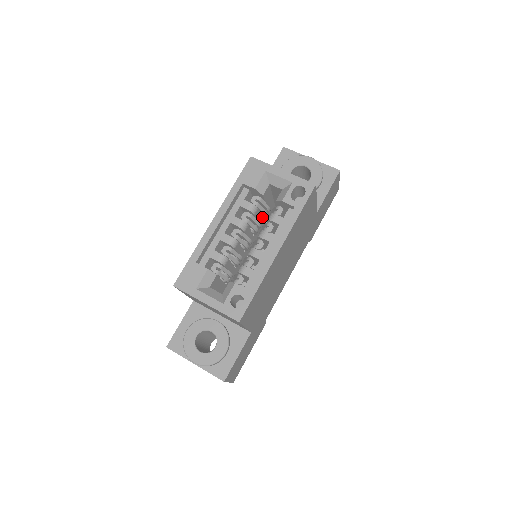
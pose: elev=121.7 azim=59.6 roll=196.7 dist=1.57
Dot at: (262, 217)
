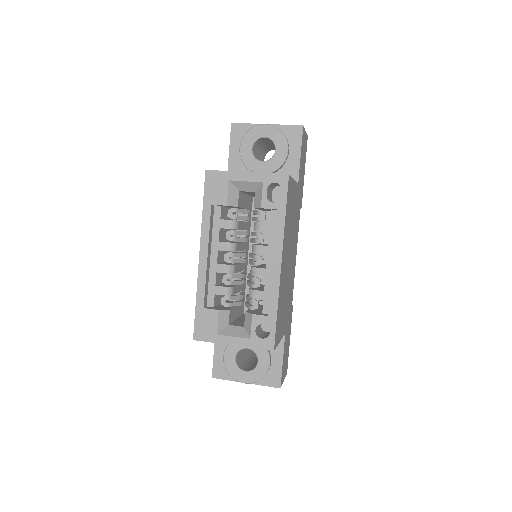
Dot at: (245, 220)
